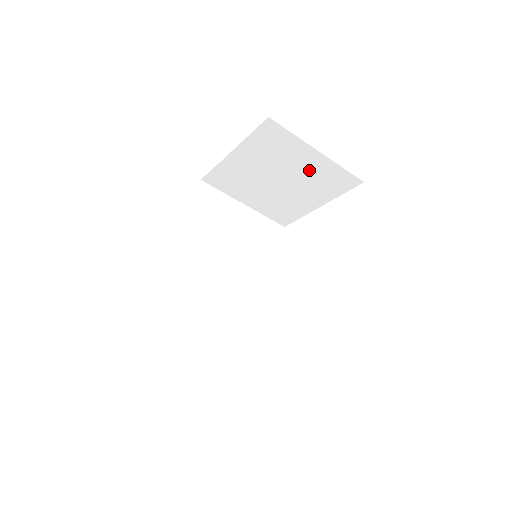
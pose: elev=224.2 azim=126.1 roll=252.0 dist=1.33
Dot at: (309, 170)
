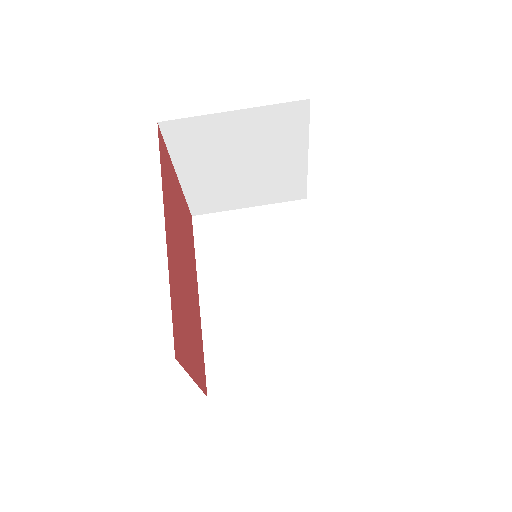
Dot at: (251, 134)
